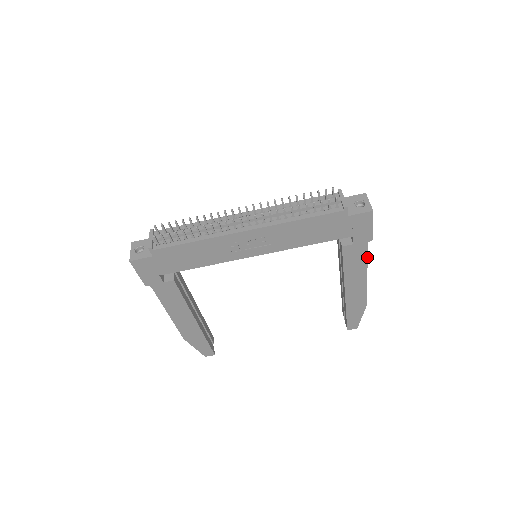
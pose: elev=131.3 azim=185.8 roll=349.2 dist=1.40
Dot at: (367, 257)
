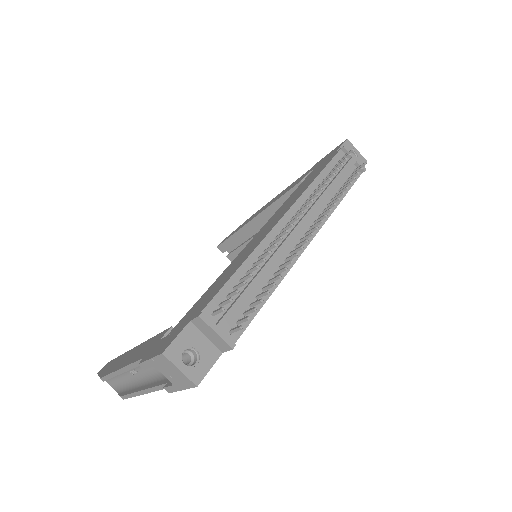
Dot at: occluded
